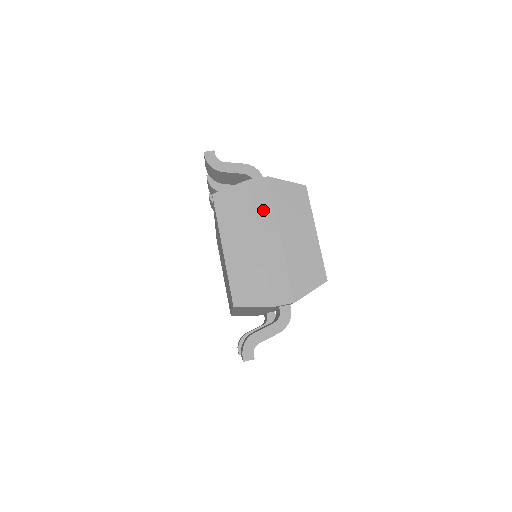
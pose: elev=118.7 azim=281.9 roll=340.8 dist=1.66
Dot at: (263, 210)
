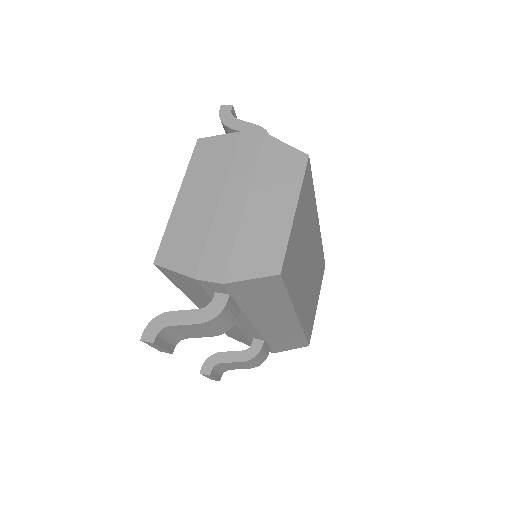
Dot at: (241, 167)
